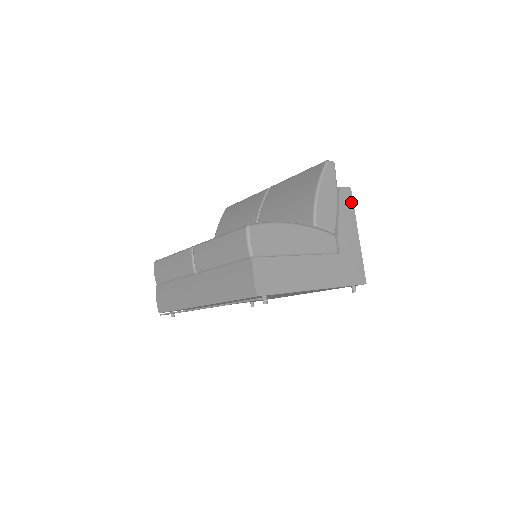
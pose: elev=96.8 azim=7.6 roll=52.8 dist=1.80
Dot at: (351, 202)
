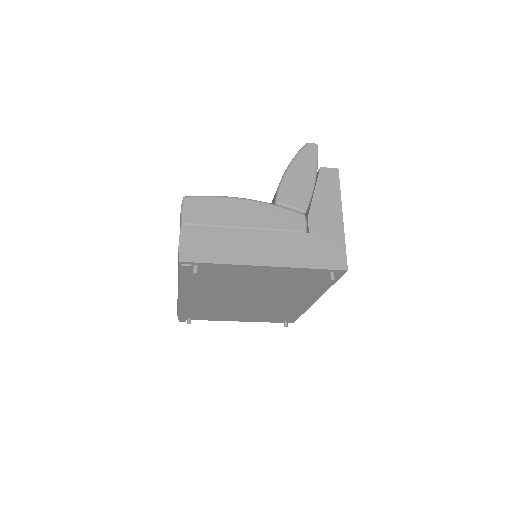
Dot at: (336, 183)
